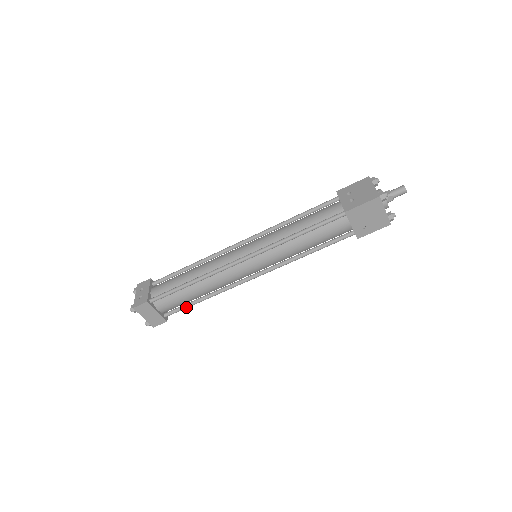
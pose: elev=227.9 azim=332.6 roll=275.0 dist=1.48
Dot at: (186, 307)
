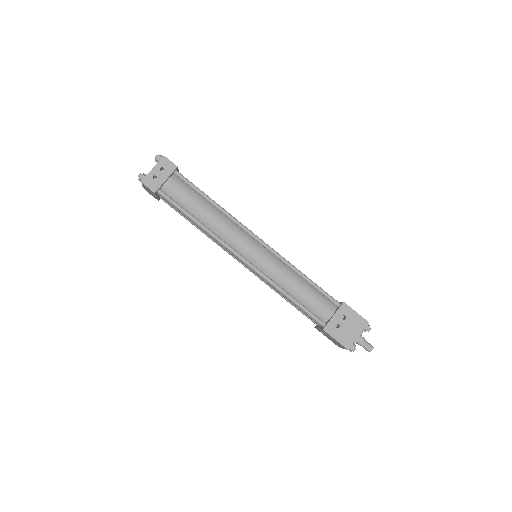
Dot at: (180, 214)
